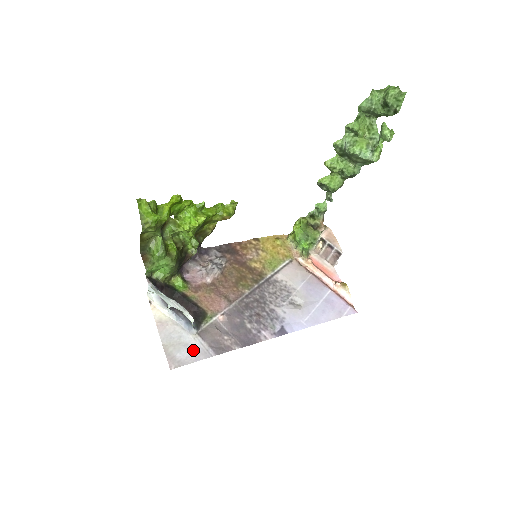
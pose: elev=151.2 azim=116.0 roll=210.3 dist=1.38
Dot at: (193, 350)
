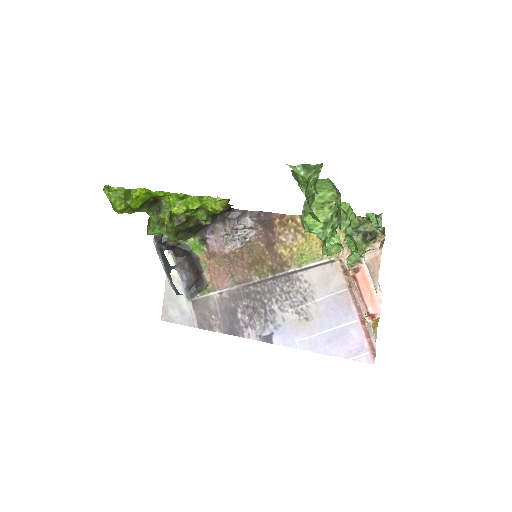
Dot at: (183, 313)
